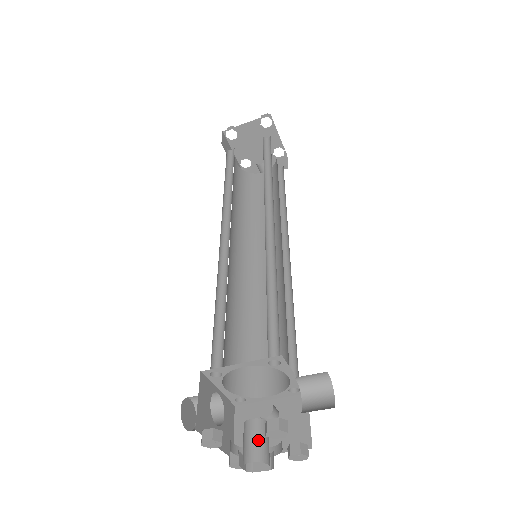
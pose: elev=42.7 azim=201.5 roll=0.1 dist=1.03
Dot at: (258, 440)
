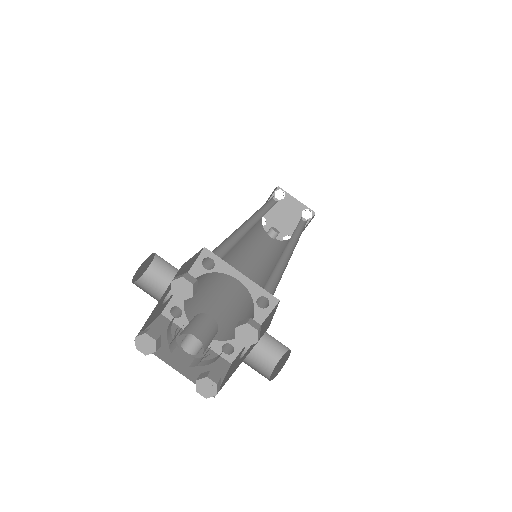
Dot at: (210, 332)
